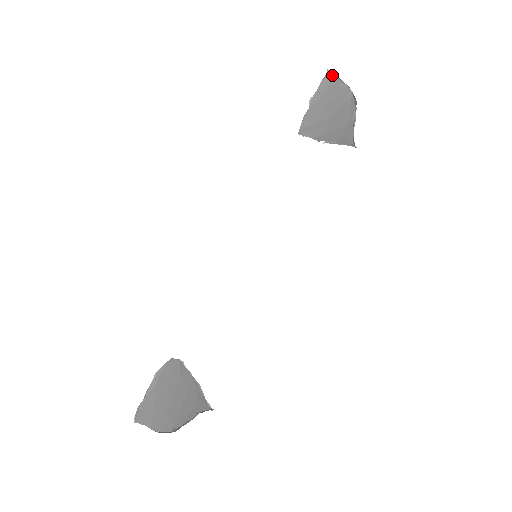
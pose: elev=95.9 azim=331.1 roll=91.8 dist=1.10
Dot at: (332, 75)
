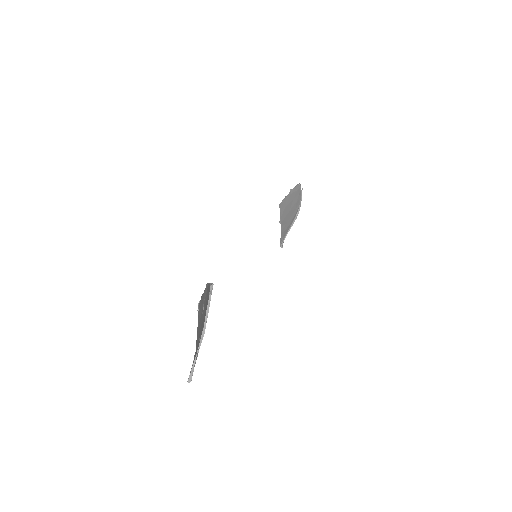
Dot at: (300, 186)
